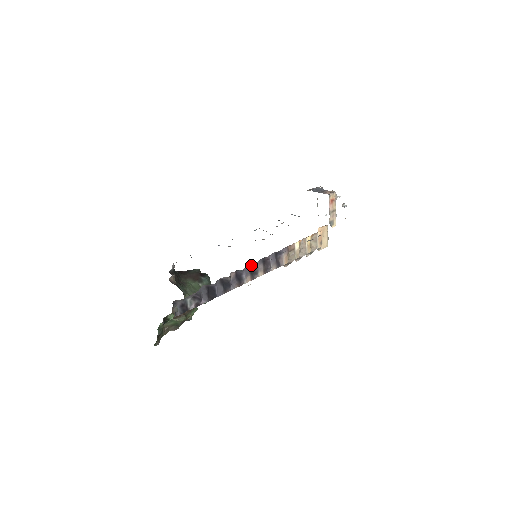
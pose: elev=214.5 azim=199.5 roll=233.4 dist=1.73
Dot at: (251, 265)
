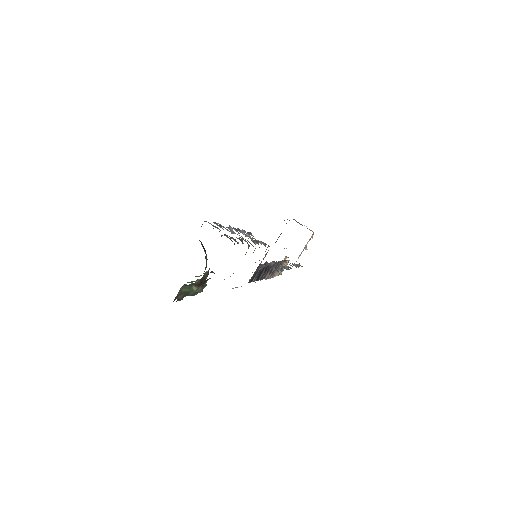
Dot at: occluded
